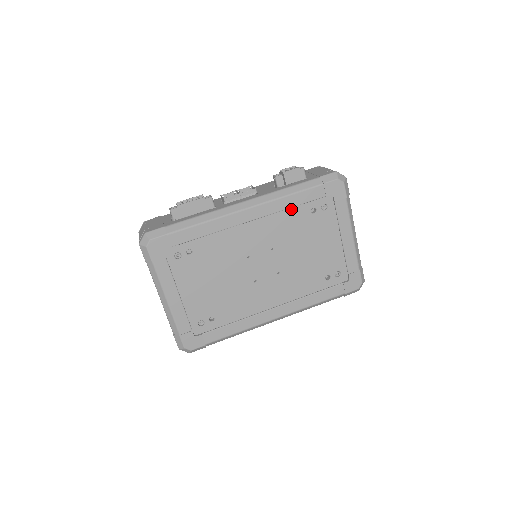
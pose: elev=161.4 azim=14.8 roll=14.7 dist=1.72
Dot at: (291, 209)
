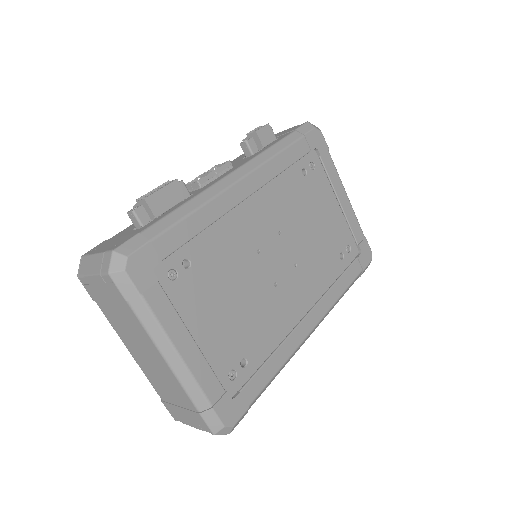
Dot at: (283, 174)
